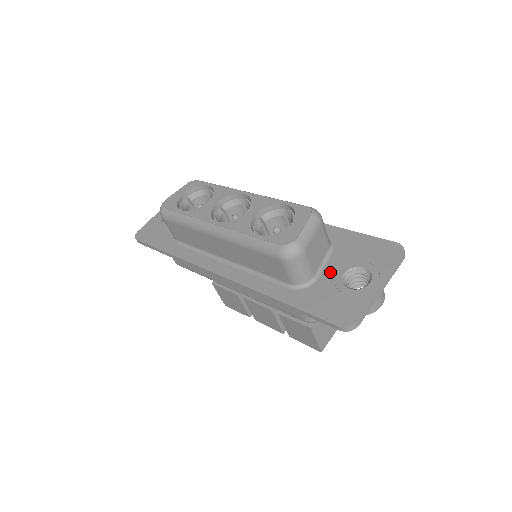
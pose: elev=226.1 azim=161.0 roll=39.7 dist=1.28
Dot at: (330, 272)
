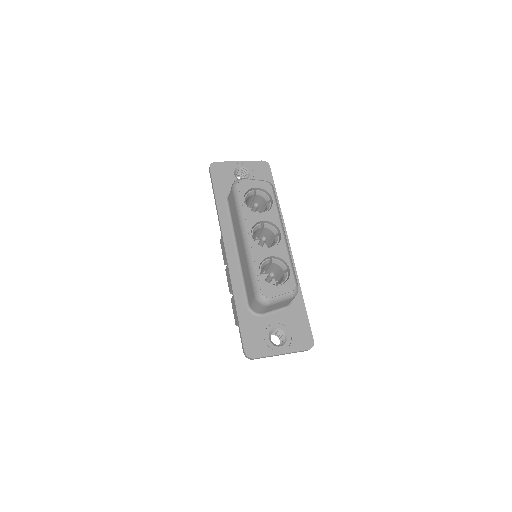
Dot at: (272, 319)
